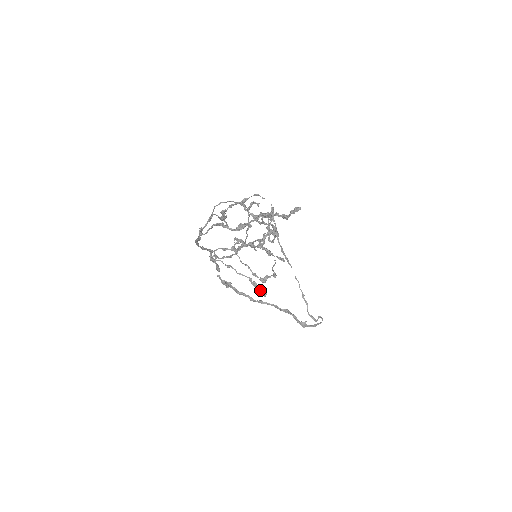
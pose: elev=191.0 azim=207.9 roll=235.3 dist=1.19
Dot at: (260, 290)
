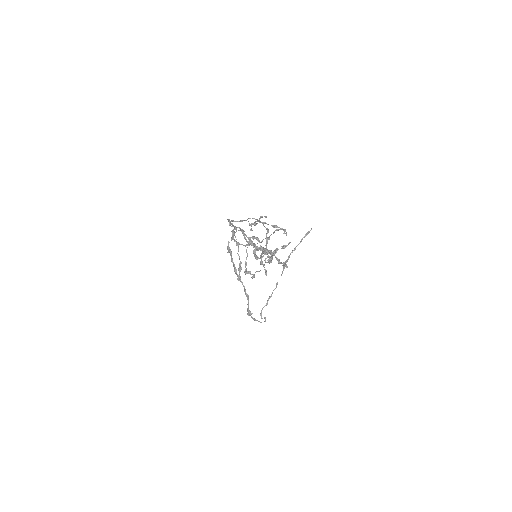
Dot at: occluded
